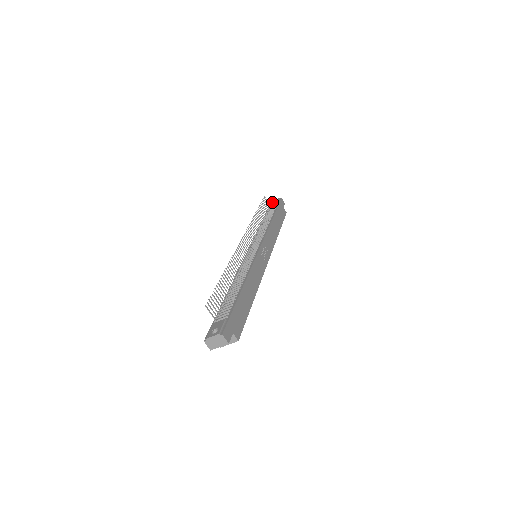
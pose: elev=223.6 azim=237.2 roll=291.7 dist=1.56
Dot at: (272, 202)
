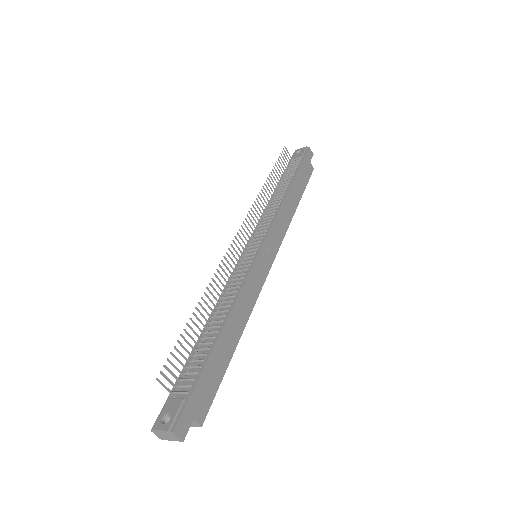
Dot at: (296, 152)
